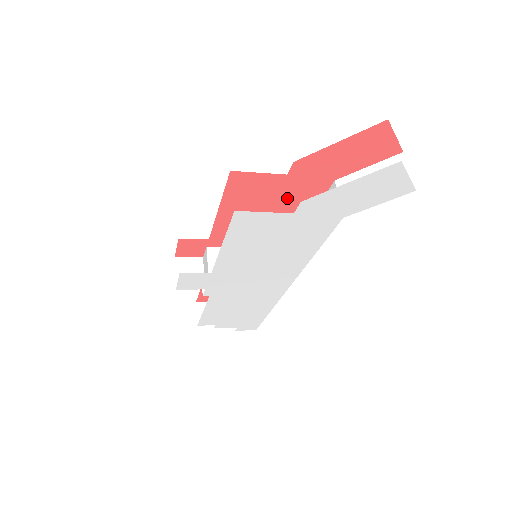
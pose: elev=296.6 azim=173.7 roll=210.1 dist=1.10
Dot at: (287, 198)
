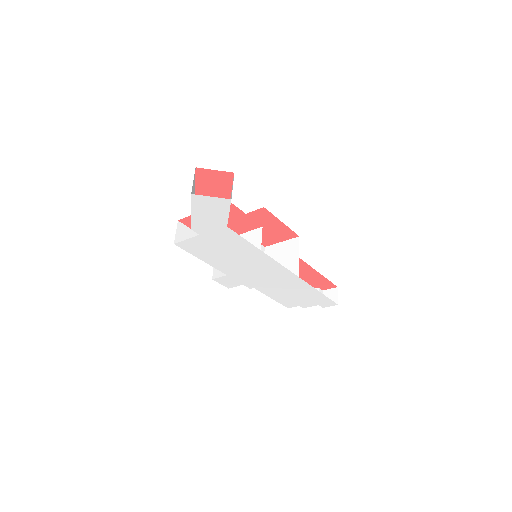
Dot at: occluded
